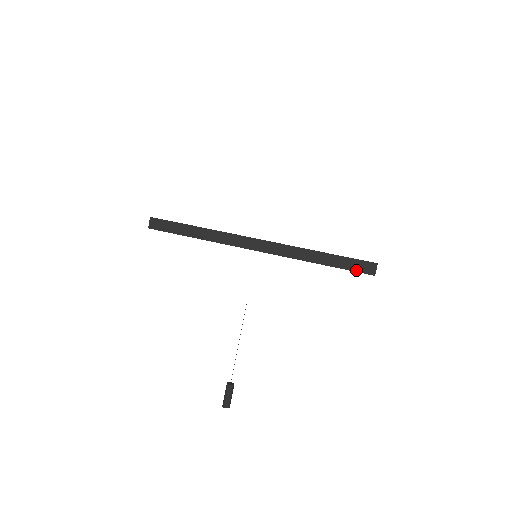
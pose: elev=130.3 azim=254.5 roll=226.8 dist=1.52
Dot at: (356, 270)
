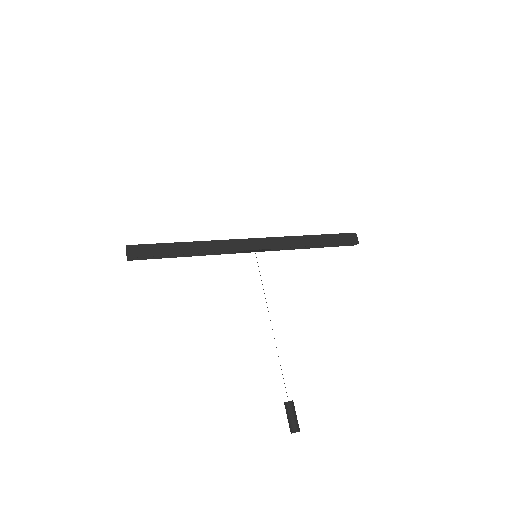
Dot at: (344, 242)
